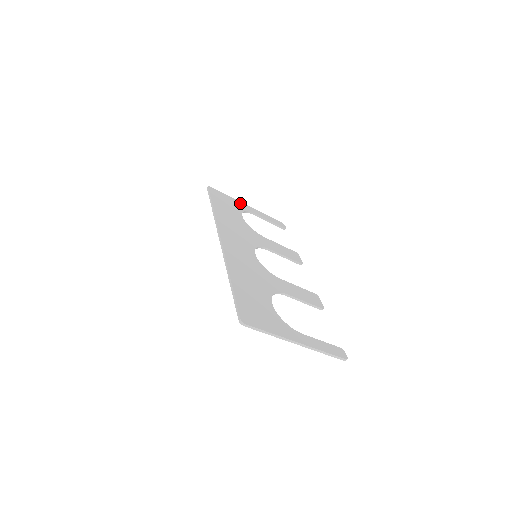
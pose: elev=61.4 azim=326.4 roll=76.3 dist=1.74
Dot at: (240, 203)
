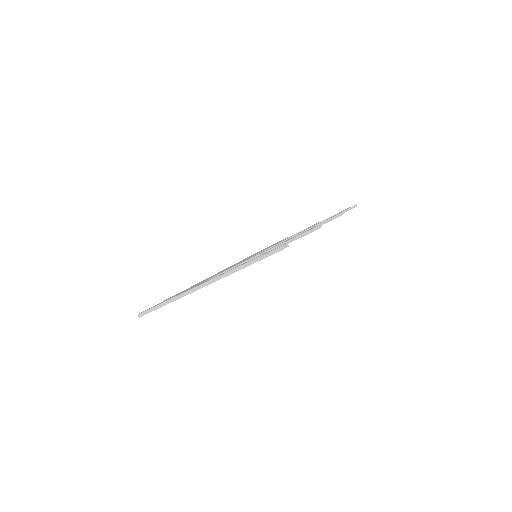
Dot at: occluded
